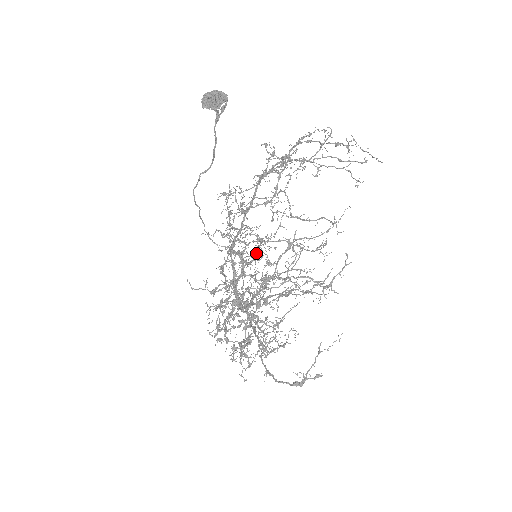
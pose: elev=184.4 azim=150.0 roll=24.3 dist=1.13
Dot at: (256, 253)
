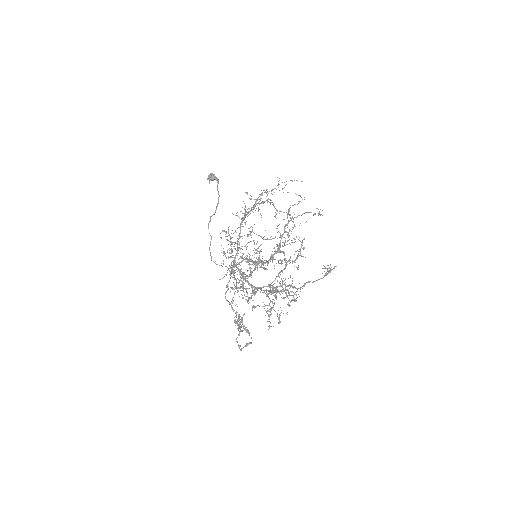
Dot at: (257, 251)
